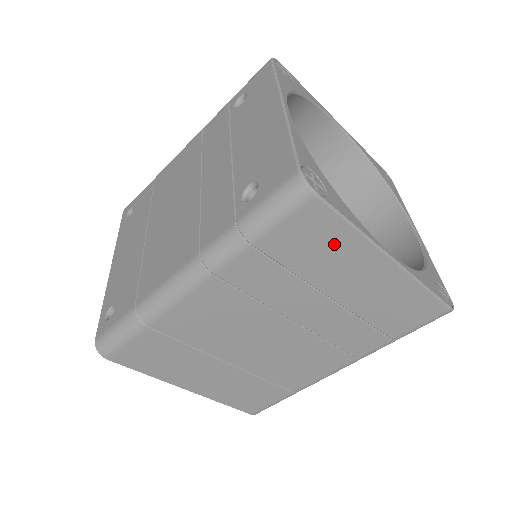
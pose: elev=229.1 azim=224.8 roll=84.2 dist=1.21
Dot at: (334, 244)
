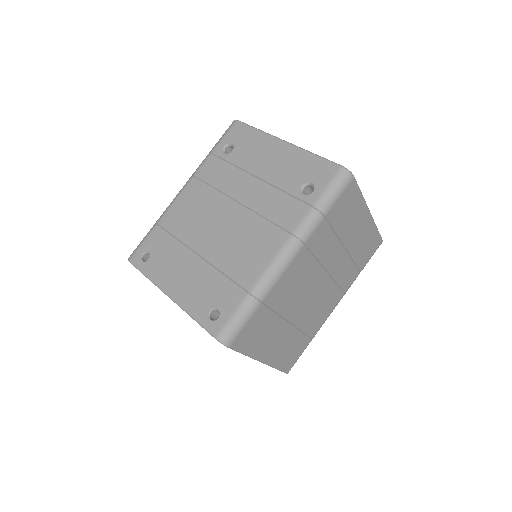
Dot at: (354, 207)
